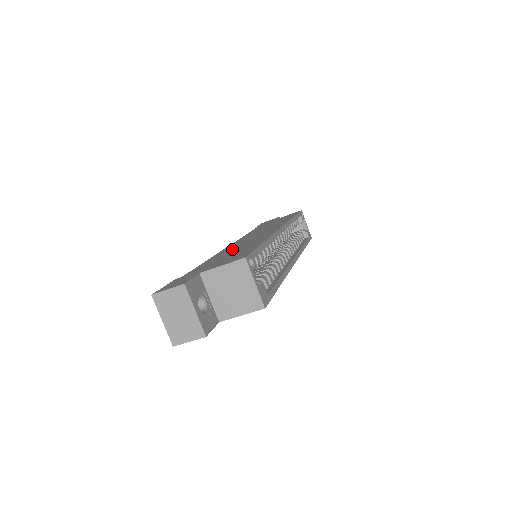
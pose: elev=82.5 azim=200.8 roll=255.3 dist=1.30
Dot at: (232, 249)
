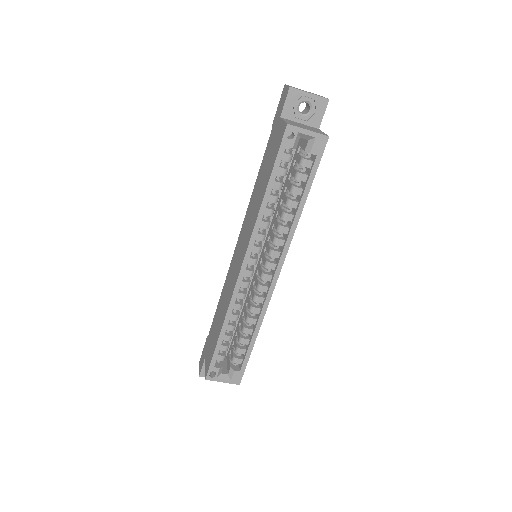
Dot at: (224, 295)
